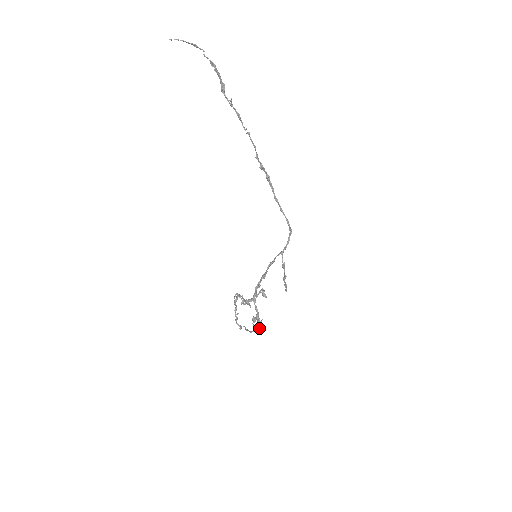
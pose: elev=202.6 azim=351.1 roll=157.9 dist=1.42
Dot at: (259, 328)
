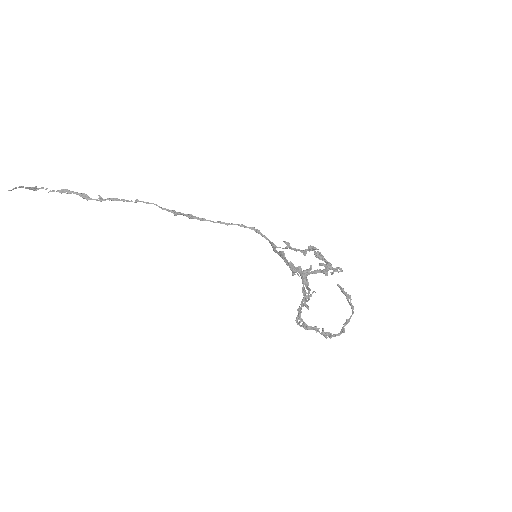
Dot at: (349, 295)
